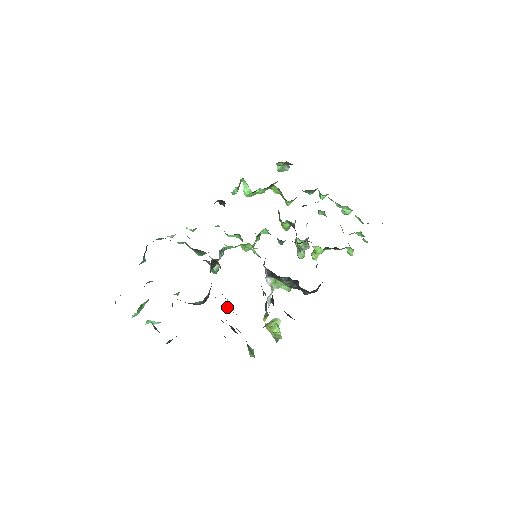
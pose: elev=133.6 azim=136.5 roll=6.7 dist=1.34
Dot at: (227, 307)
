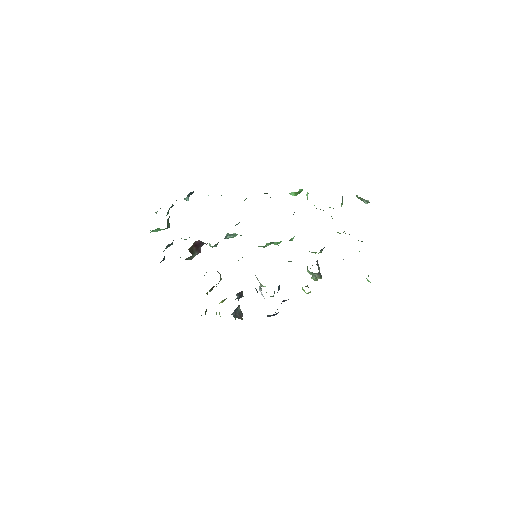
Dot at: occluded
